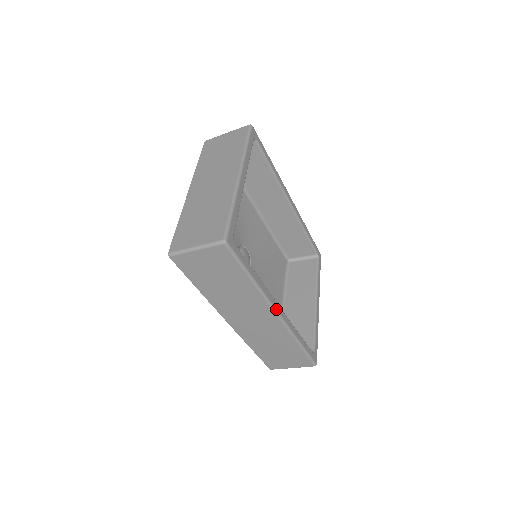
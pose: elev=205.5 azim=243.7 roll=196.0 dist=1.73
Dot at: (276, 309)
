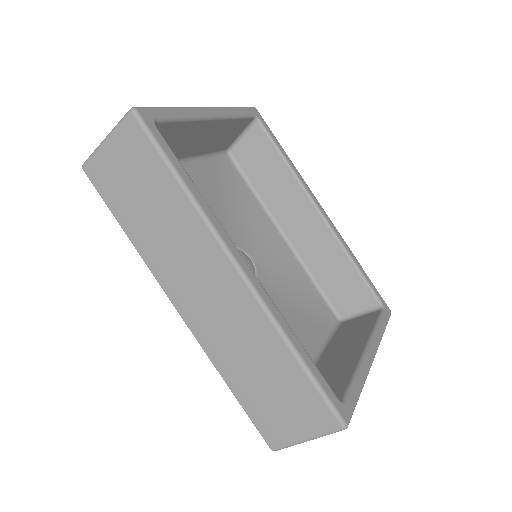
Dot at: (234, 257)
